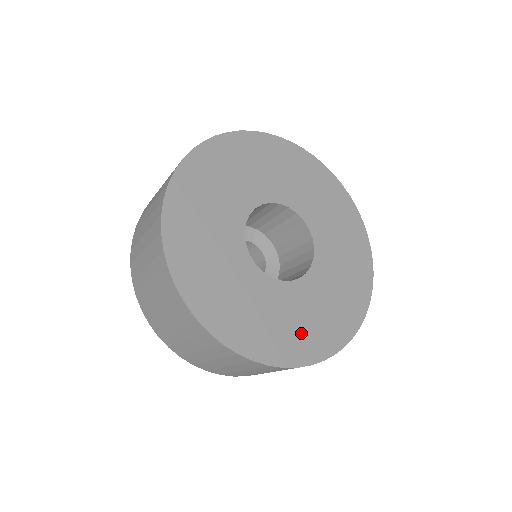
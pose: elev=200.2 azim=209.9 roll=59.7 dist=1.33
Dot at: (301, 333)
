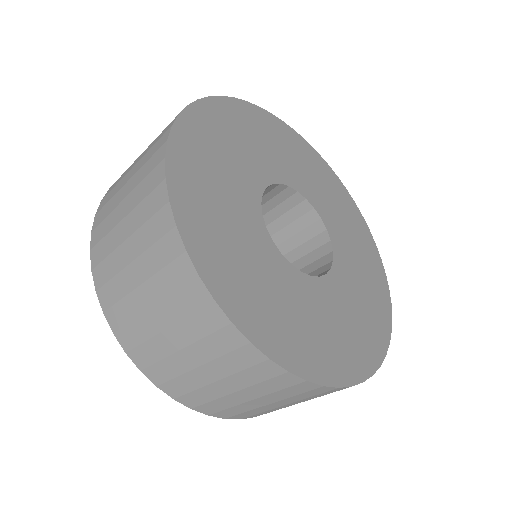
Dot at: (358, 333)
